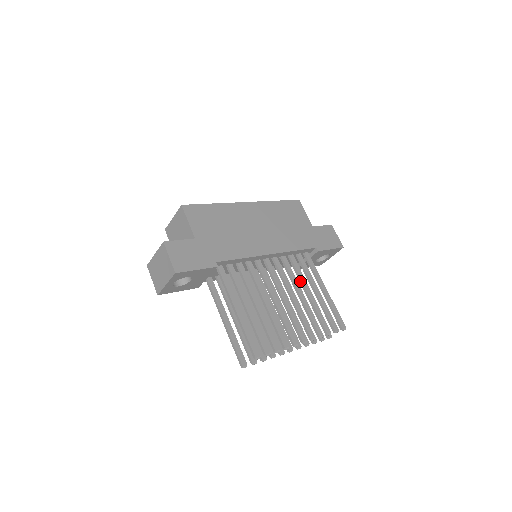
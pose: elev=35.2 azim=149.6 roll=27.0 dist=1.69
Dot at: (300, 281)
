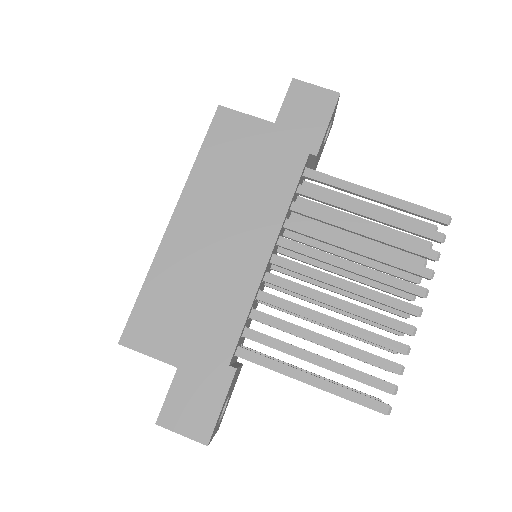
Dot at: occluded
